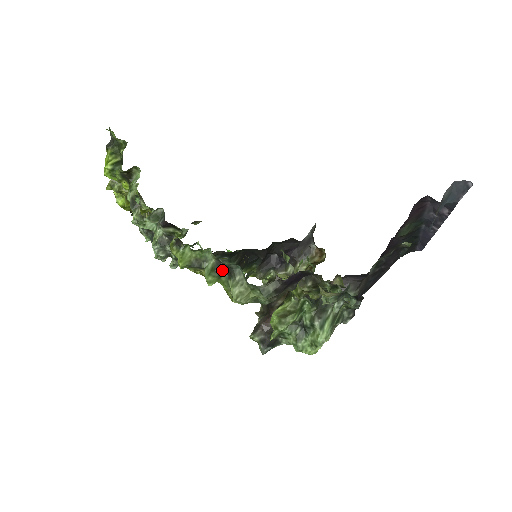
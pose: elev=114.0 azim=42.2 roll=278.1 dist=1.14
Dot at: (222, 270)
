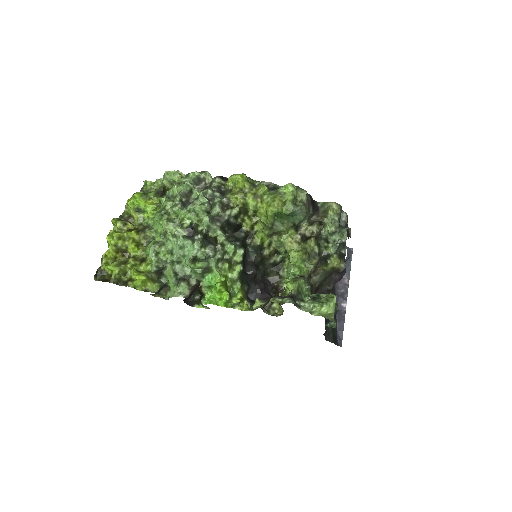
Dot at: (269, 189)
